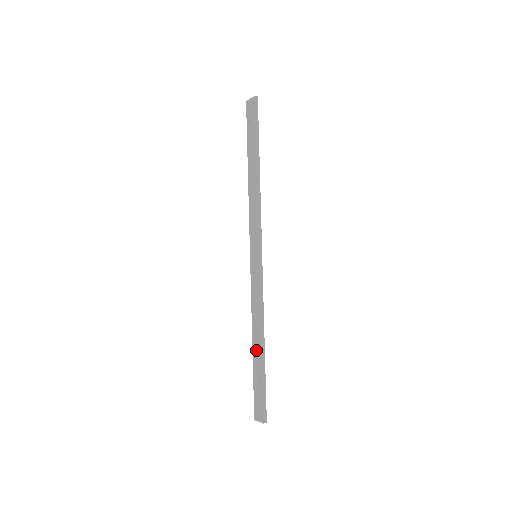
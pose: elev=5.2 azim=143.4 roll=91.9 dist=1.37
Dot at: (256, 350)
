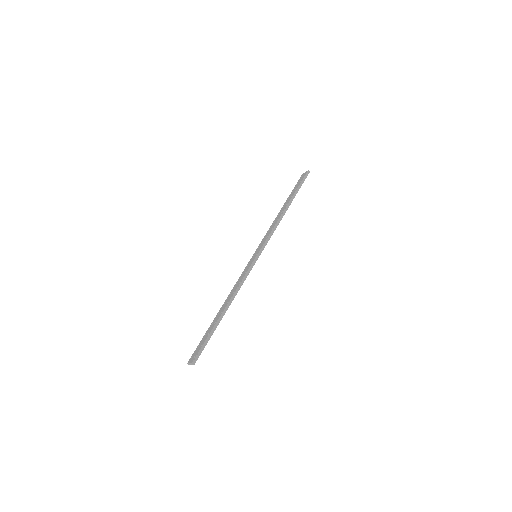
Dot at: (219, 313)
